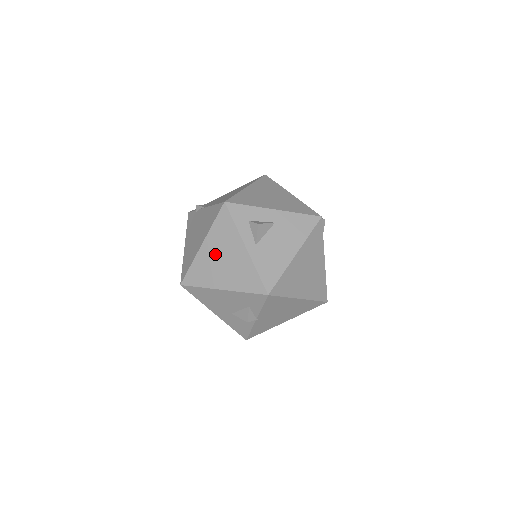
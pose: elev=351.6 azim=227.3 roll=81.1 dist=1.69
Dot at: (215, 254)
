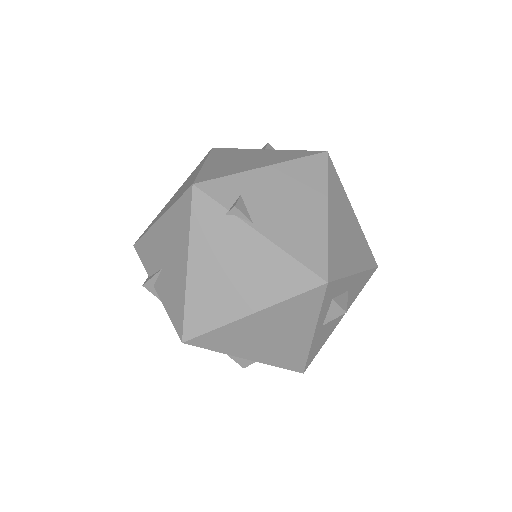
Dot at: (266, 328)
